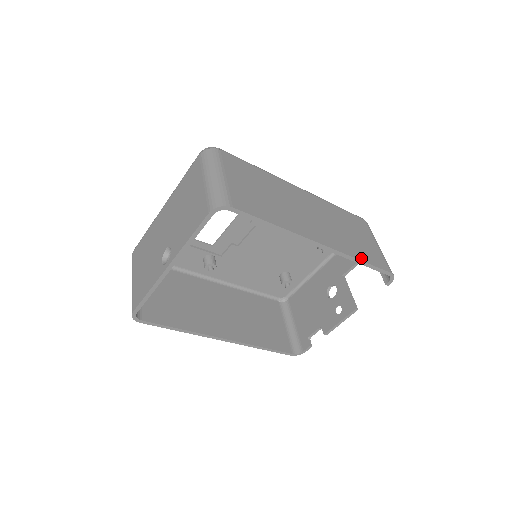
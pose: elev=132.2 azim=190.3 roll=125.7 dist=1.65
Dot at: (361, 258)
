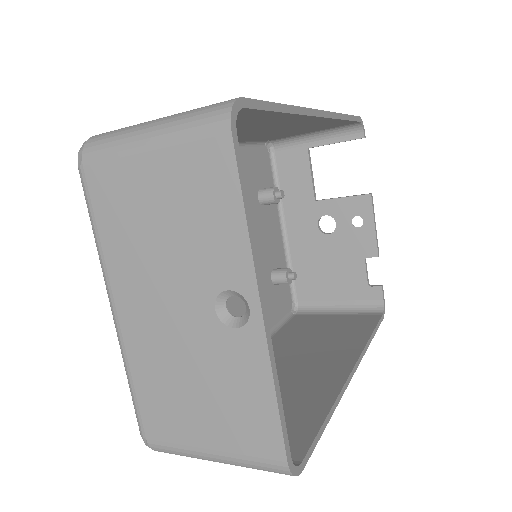
Dot at: occluded
